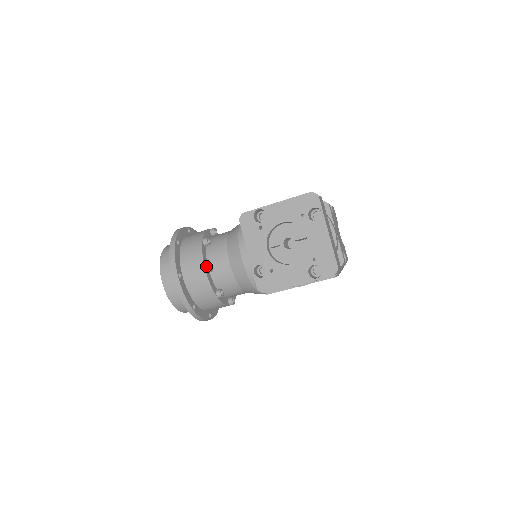
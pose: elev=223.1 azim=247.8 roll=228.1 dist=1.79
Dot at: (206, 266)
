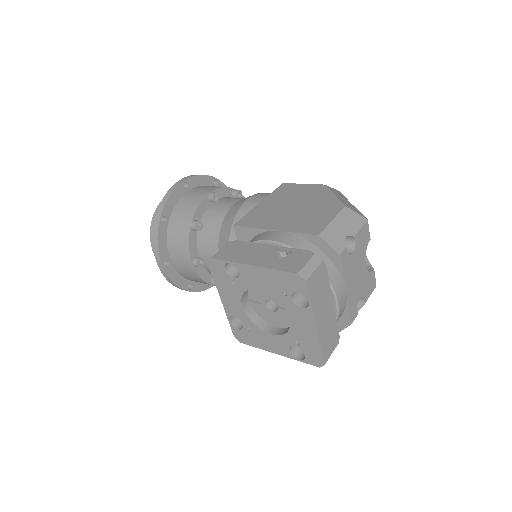
Dot at: (193, 262)
